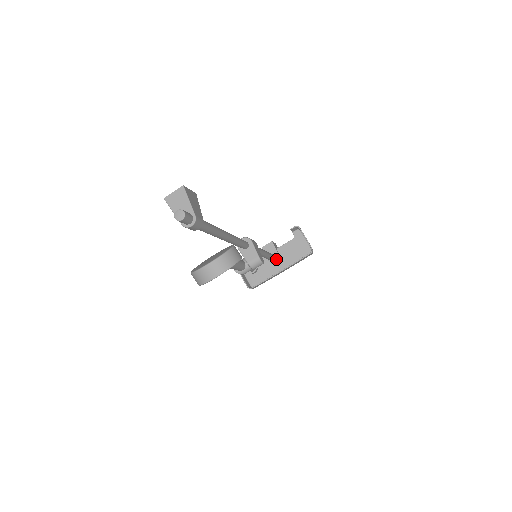
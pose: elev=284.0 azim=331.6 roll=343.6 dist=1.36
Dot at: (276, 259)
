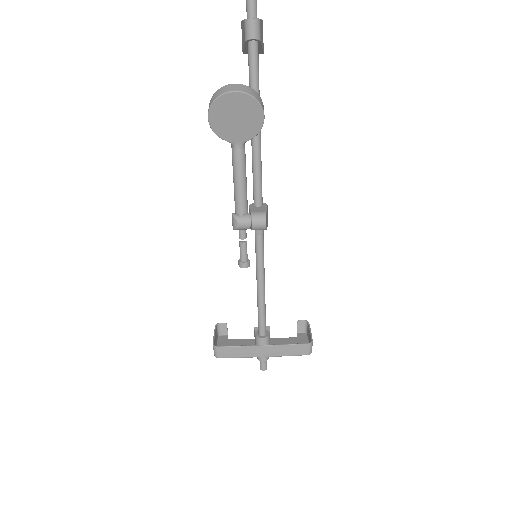
Dot at: (265, 335)
